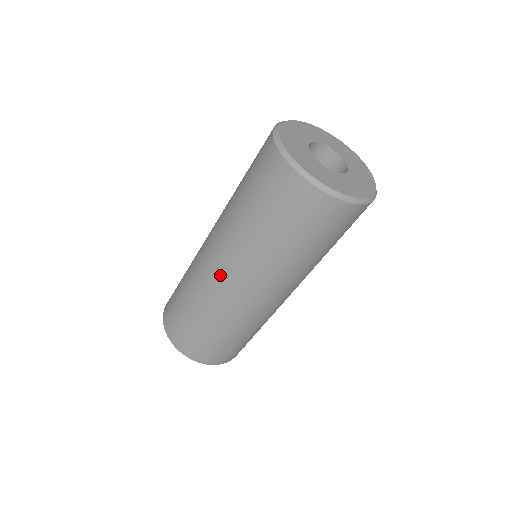
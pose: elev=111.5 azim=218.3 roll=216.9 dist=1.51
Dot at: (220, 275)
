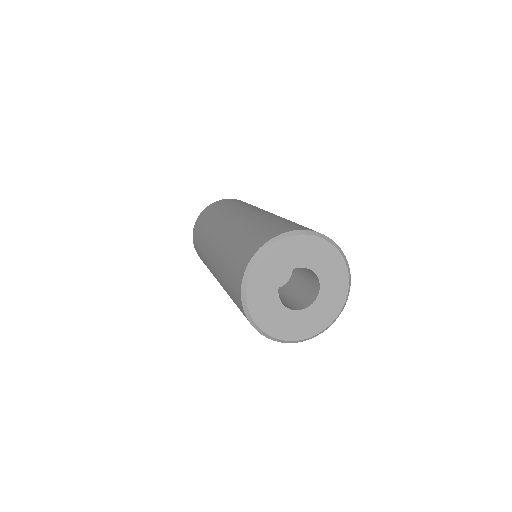
Dot at: (211, 265)
